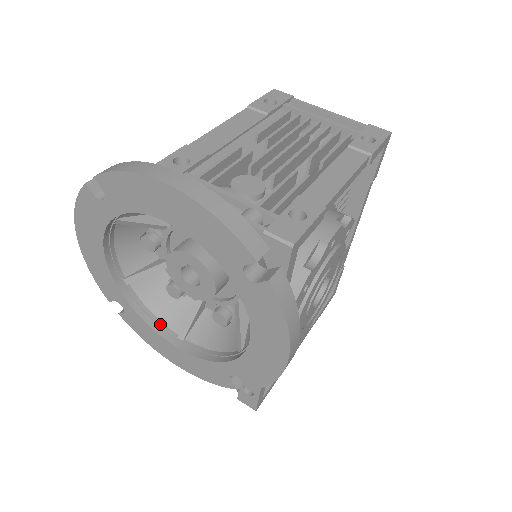
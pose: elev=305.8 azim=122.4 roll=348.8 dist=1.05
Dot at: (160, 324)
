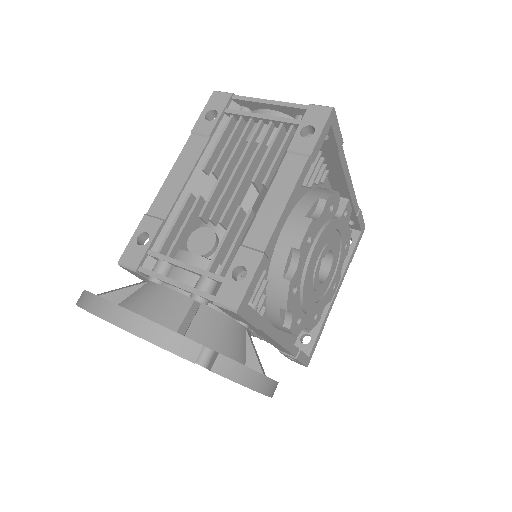
Dot at: occluded
